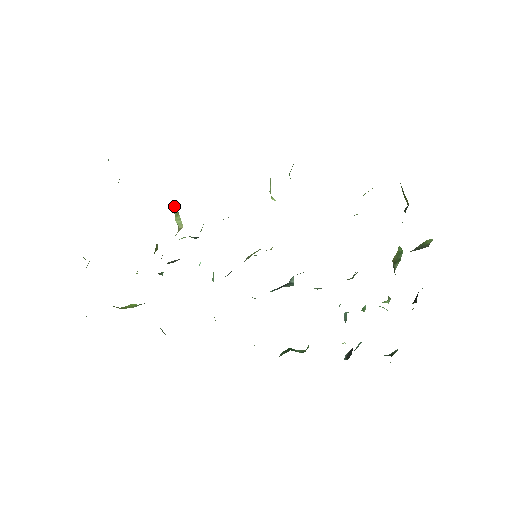
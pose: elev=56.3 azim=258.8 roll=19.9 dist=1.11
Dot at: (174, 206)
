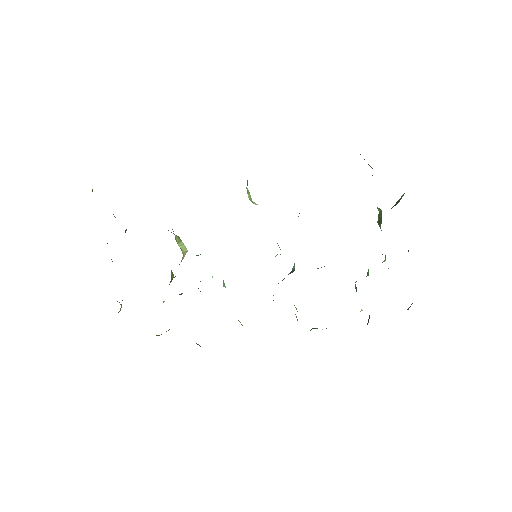
Dot at: (175, 235)
